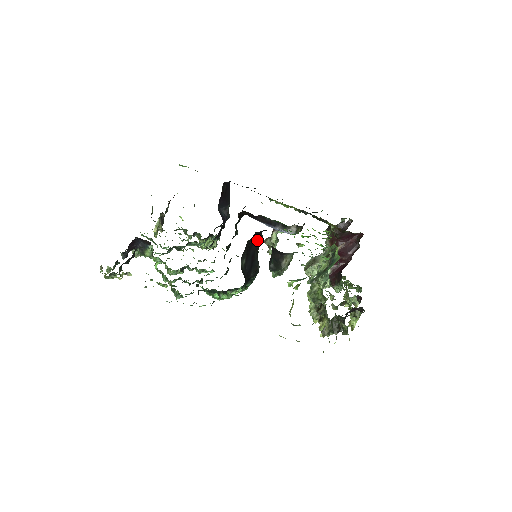
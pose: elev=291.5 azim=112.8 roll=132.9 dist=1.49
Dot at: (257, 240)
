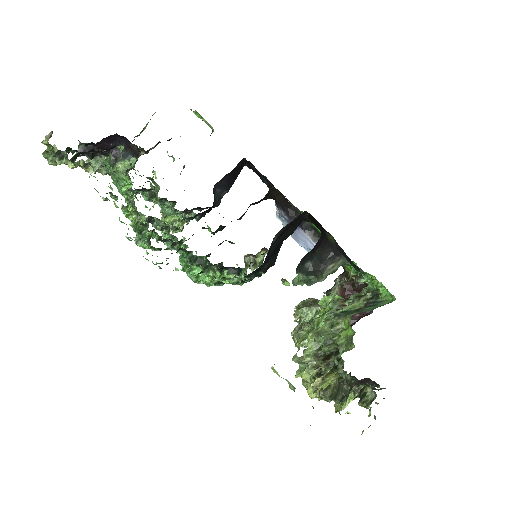
Dot at: (295, 226)
